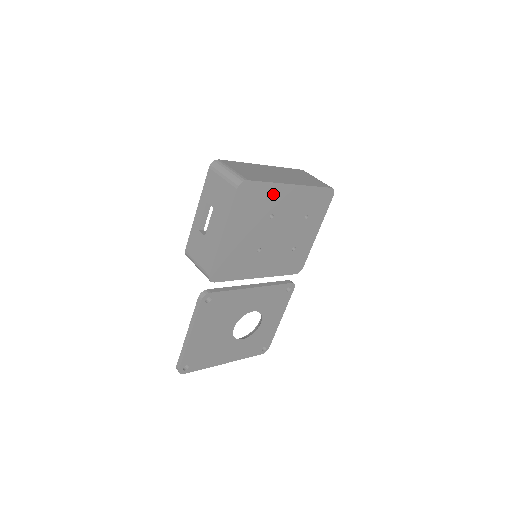
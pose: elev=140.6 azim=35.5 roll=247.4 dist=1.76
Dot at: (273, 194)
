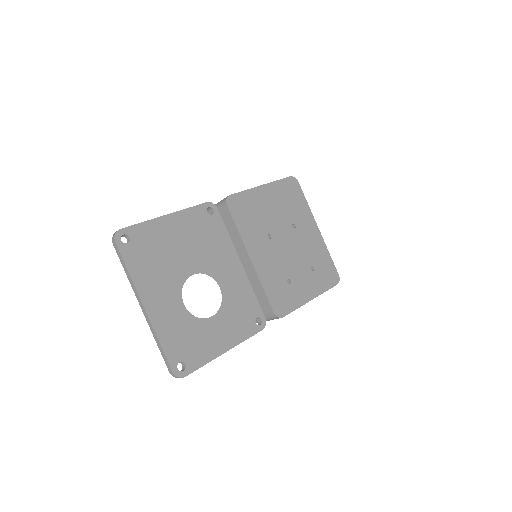
Dot at: (304, 214)
